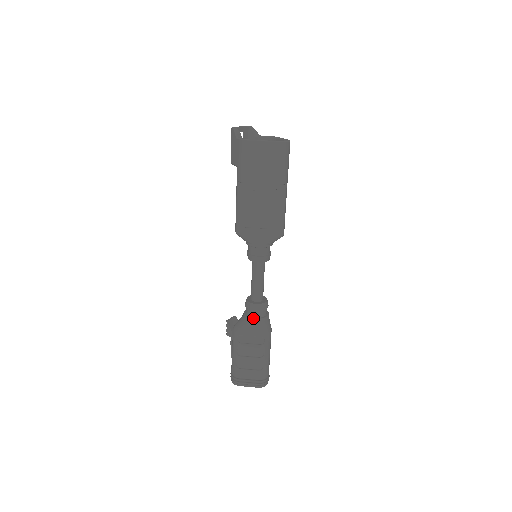
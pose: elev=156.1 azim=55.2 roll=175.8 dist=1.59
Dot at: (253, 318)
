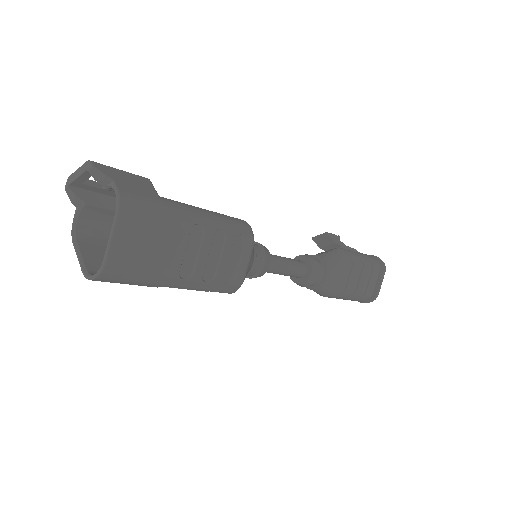
Dot at: occluded
